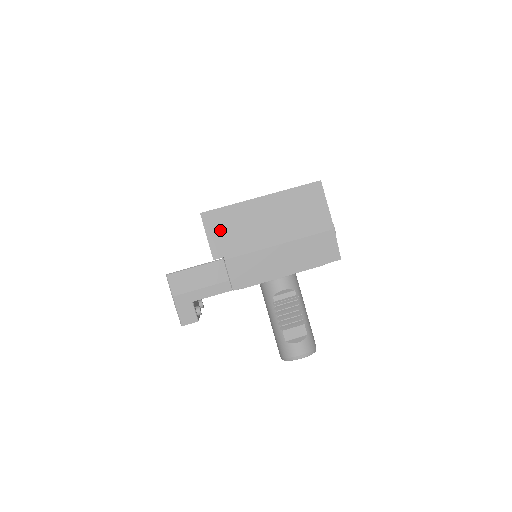
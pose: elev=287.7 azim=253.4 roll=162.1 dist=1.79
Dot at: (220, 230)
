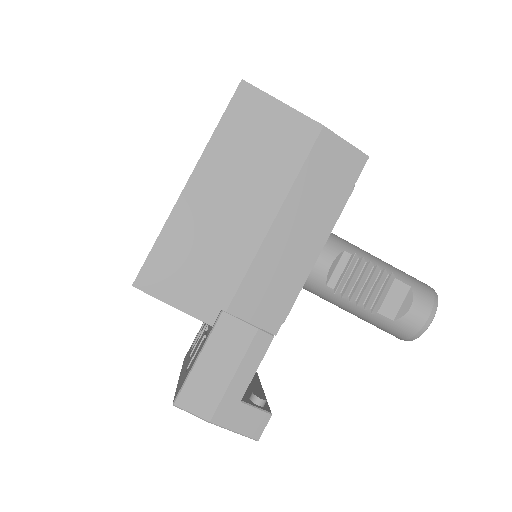
Dot at: (180, 280)
